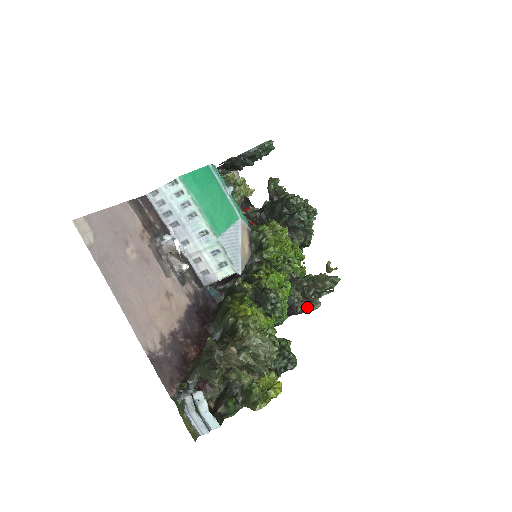
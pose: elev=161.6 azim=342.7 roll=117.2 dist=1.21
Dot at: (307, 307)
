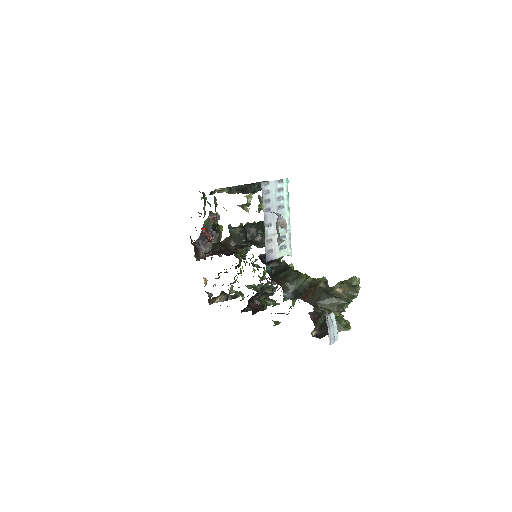
Dot at: (271, 301)
